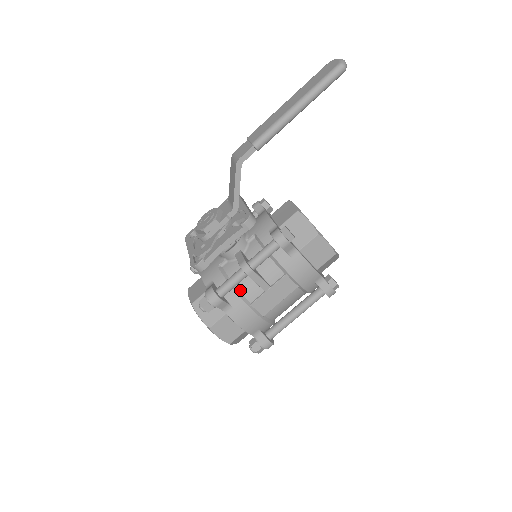
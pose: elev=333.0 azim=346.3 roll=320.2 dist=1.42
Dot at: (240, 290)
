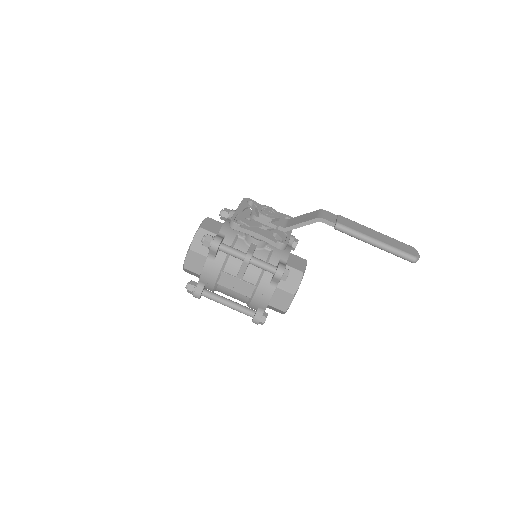
Dot at: (229, 259)
